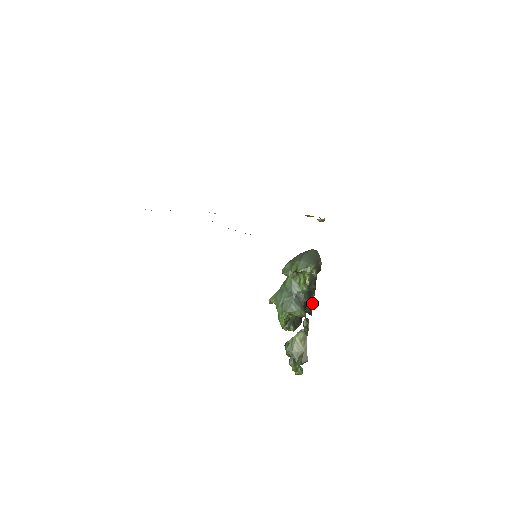
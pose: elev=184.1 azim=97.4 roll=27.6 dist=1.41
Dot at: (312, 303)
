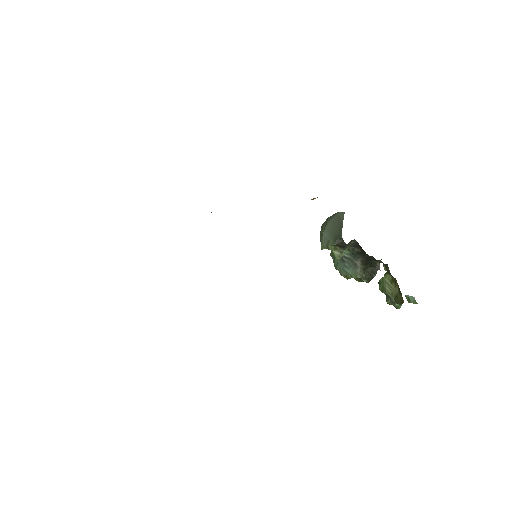
Dot at: (374, 258)
